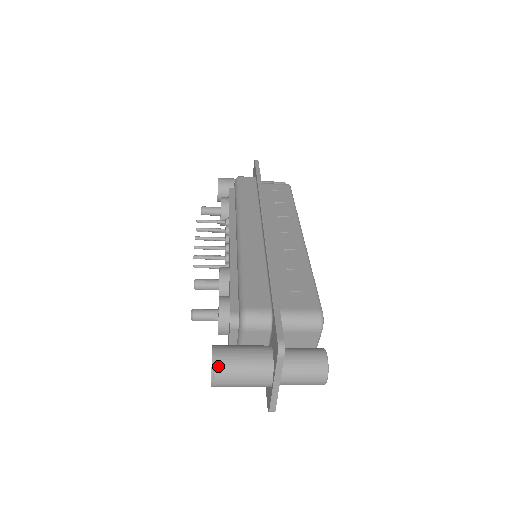
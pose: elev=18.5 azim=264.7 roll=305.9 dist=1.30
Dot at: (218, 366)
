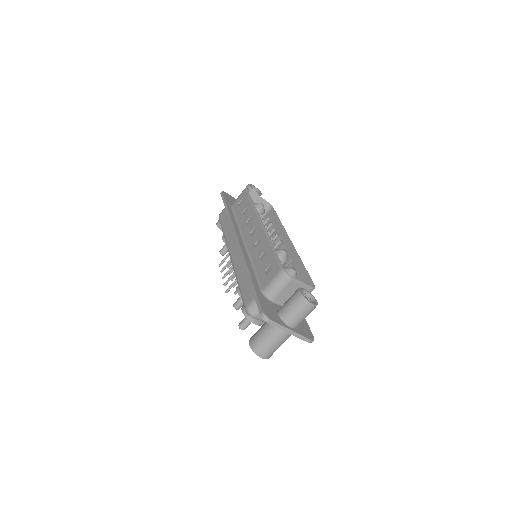
Dot at: (256, 349)
